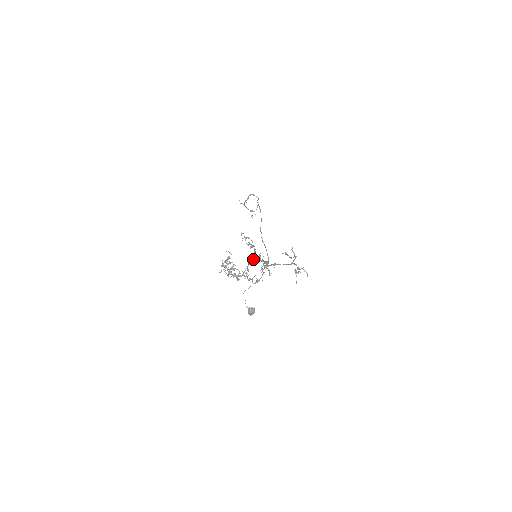
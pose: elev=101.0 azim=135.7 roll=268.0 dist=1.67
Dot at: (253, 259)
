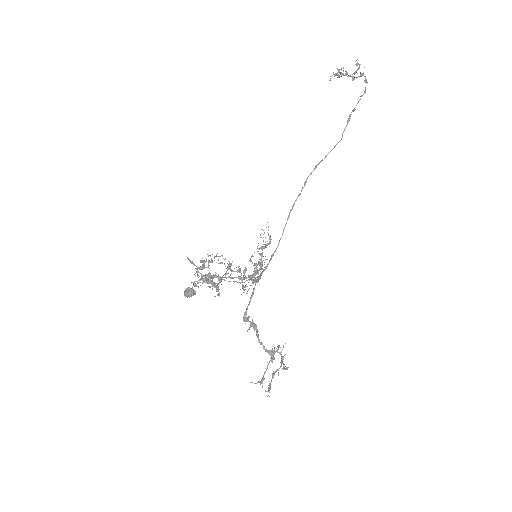
Dot at: (245, 277)
